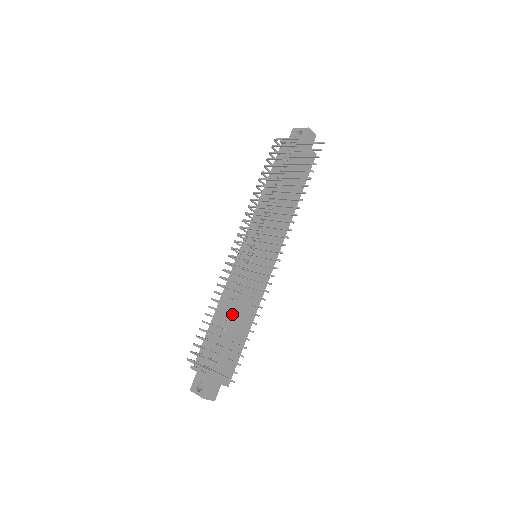
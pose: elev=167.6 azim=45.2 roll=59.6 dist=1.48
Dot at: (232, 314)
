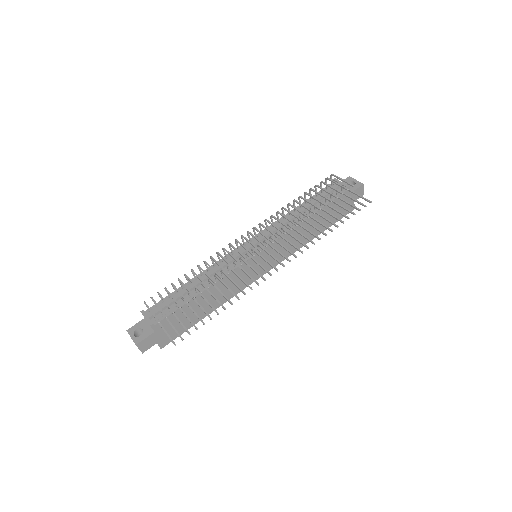
Dot at: (208, 289)
